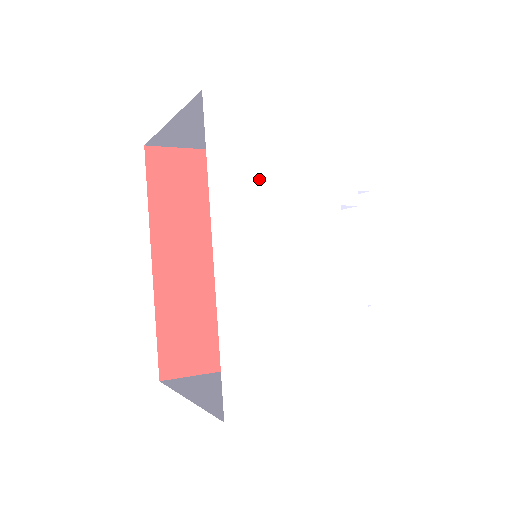
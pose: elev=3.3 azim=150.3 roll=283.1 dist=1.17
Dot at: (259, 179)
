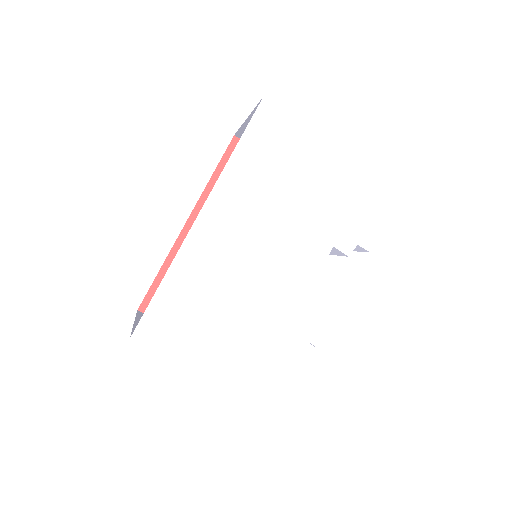
Dot at: (270, 184)
